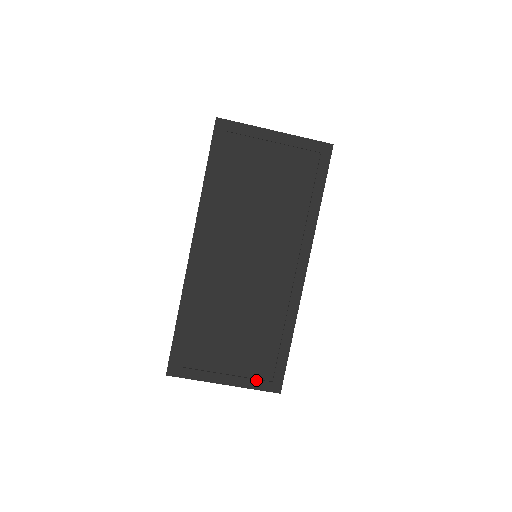
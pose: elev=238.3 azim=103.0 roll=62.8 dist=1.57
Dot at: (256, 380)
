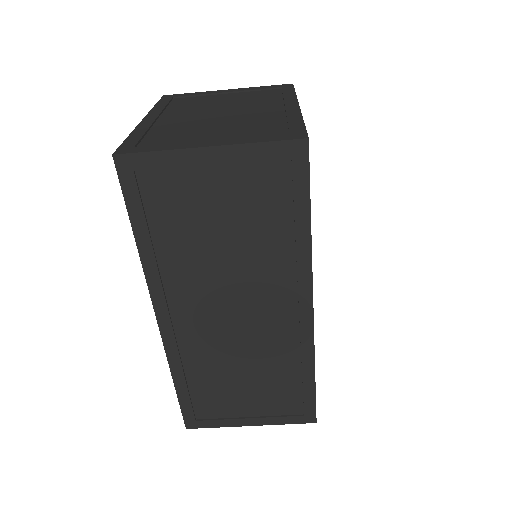
Dot at: (285, 417)
